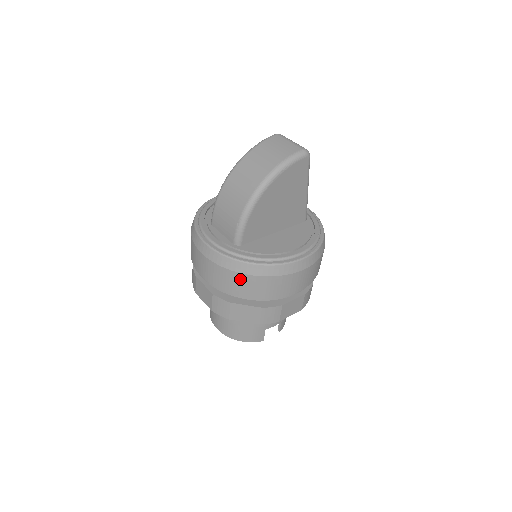
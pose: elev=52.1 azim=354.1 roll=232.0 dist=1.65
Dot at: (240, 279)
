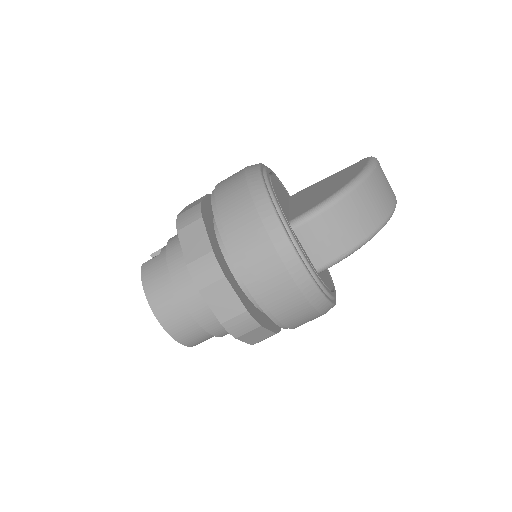
Dot at: (306, 313)
